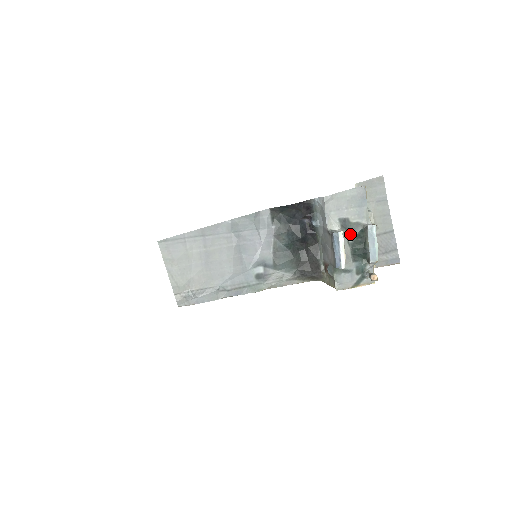
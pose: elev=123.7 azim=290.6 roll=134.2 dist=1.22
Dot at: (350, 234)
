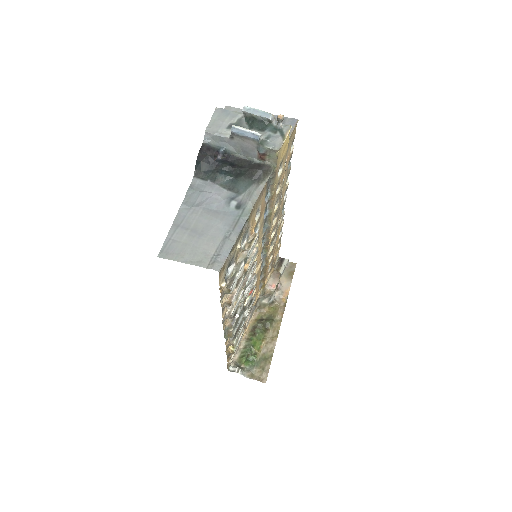
Dot at: (243, 126)
